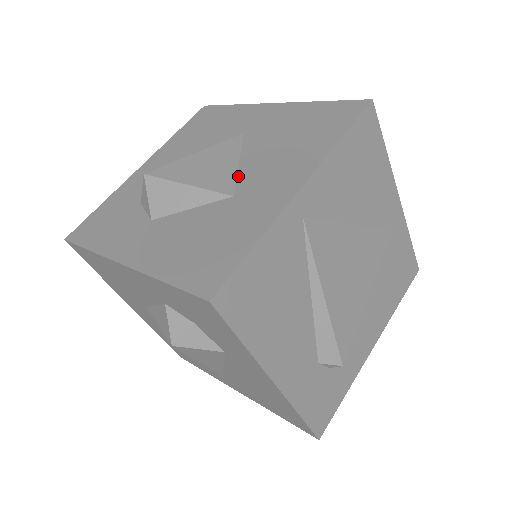
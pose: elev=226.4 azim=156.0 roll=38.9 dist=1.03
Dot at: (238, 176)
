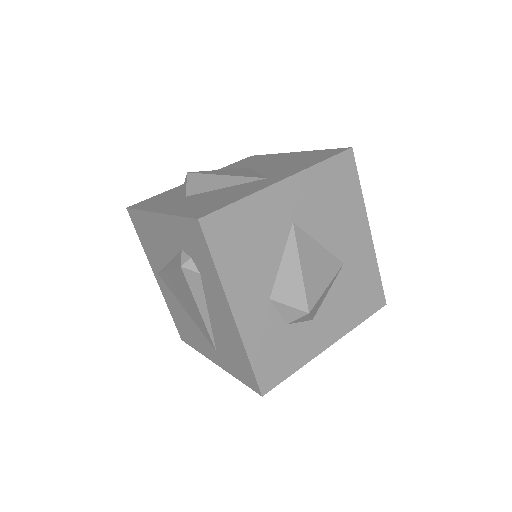
Dot at: (332, 252)
